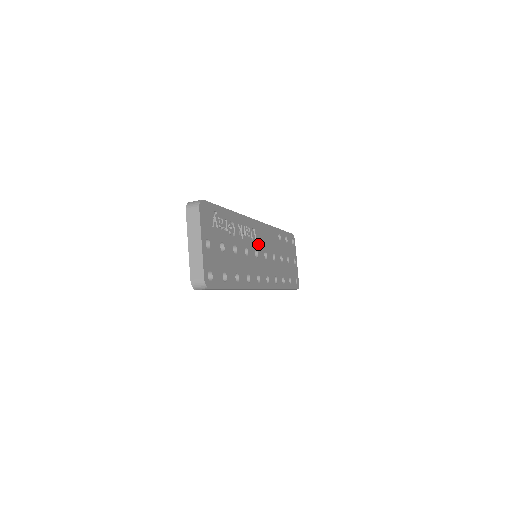
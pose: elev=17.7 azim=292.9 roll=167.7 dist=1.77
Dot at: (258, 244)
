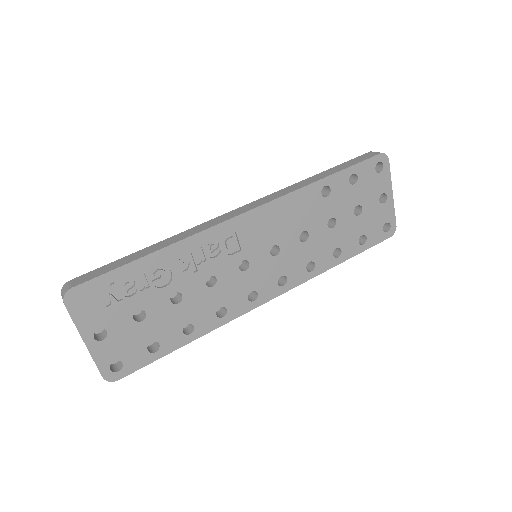
Dot at: (248, 248)
